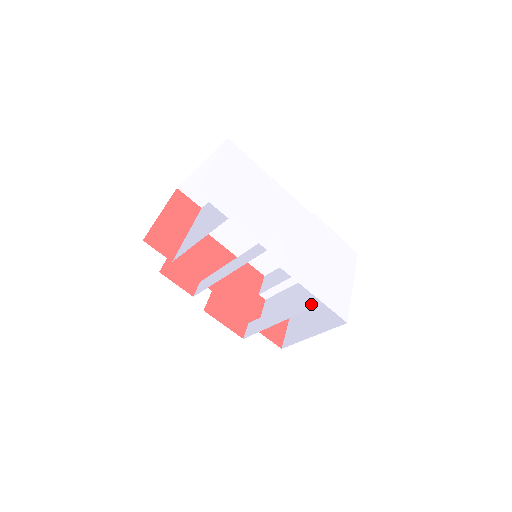
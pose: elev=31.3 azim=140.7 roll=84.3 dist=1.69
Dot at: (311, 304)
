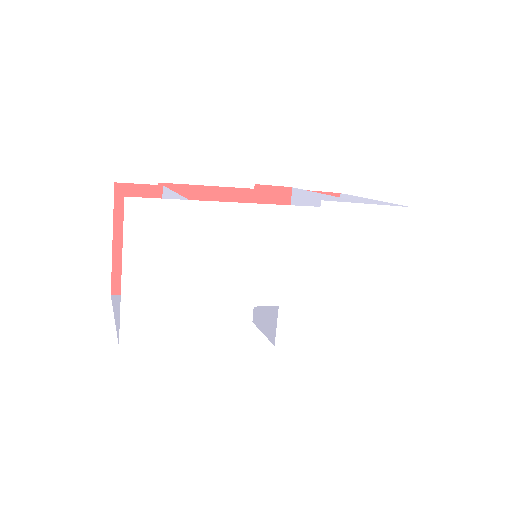
Dot at: occluded
